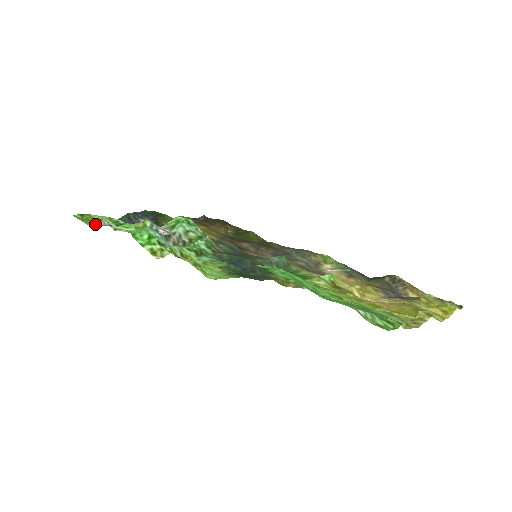
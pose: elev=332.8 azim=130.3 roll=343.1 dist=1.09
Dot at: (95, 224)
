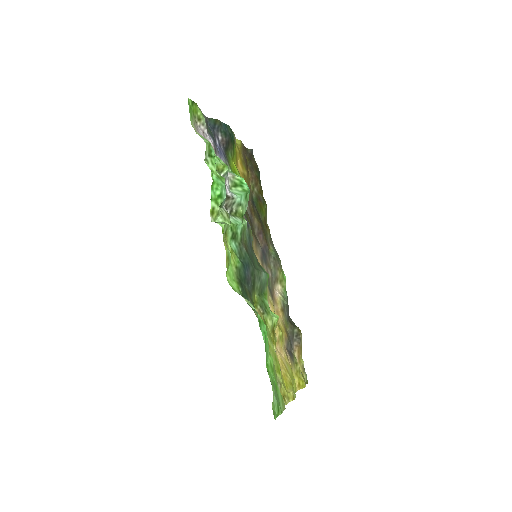
Dot at: (195, 124)
